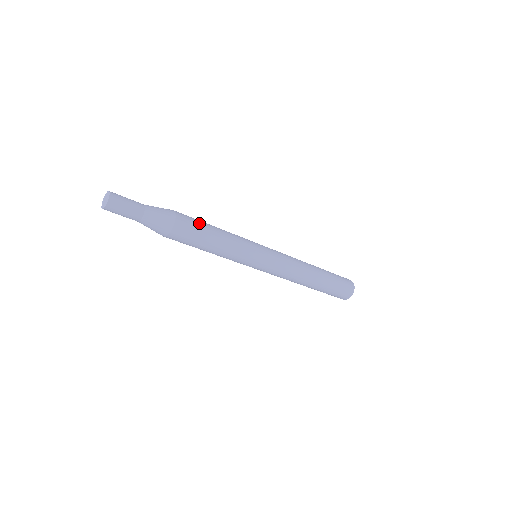
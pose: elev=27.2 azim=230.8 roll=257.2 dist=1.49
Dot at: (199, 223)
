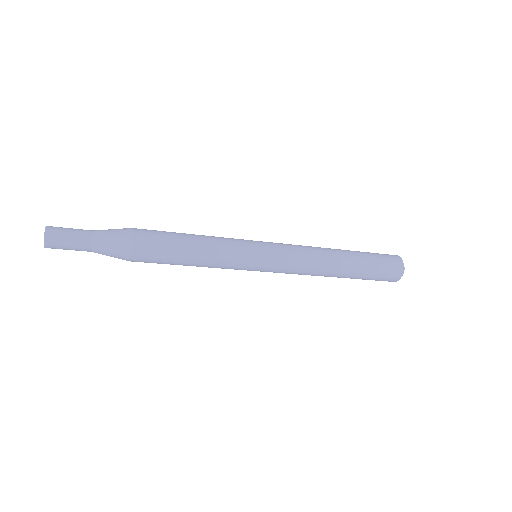
Dot at: (165, 232)
